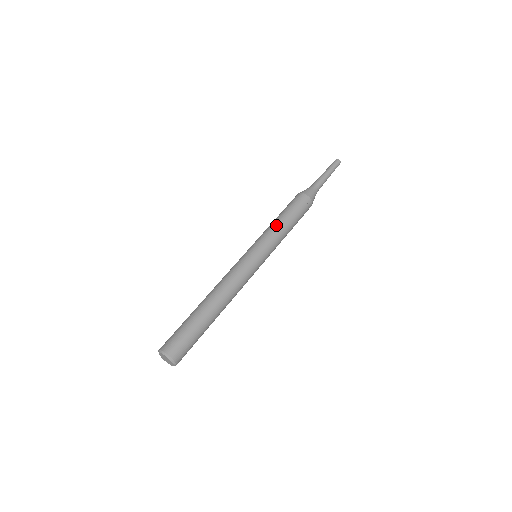
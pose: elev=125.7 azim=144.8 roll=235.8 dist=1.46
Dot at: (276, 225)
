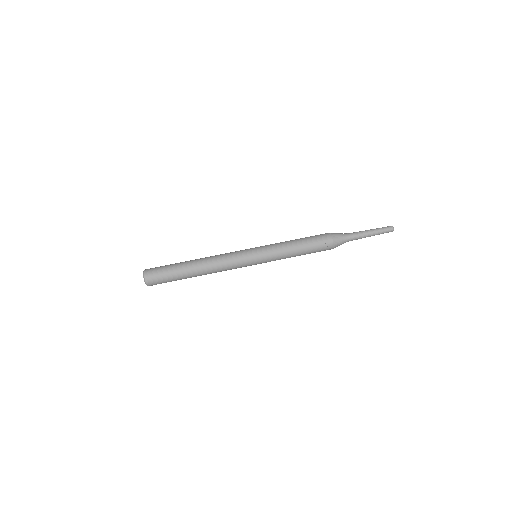
Dot at: (286, 243)
